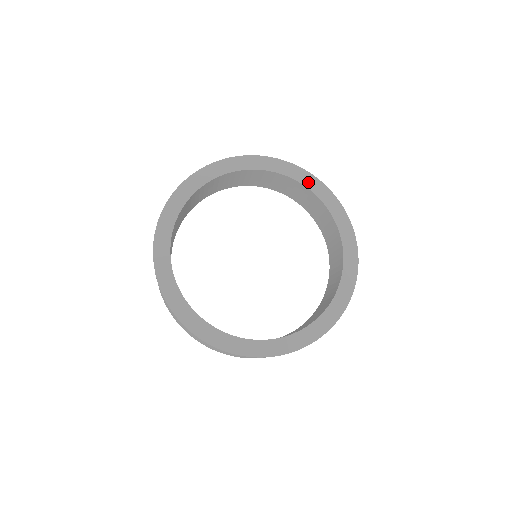
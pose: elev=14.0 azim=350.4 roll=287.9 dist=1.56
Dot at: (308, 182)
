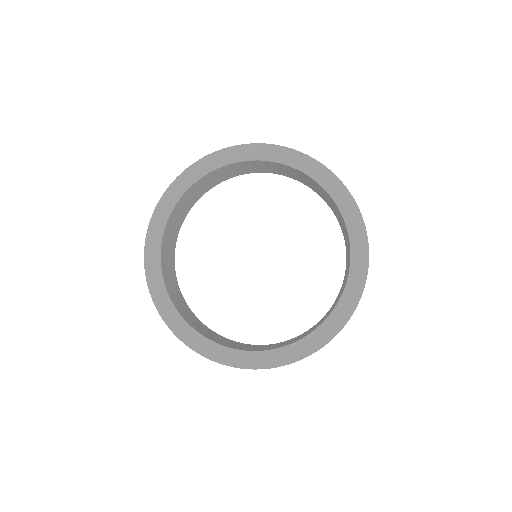
Dot at: (289, 160)
